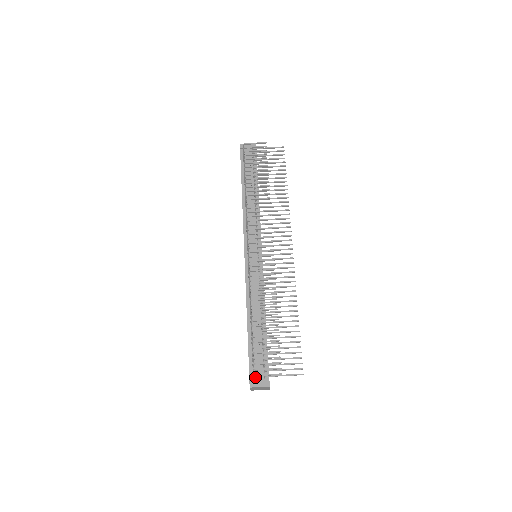
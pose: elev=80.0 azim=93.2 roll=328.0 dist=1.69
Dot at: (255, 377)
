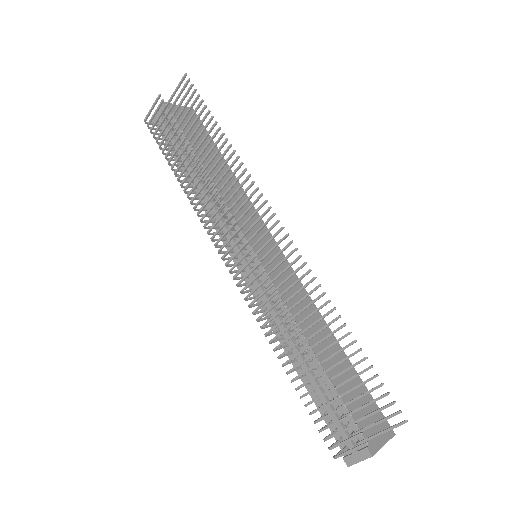
Dot at: (347, 446)
